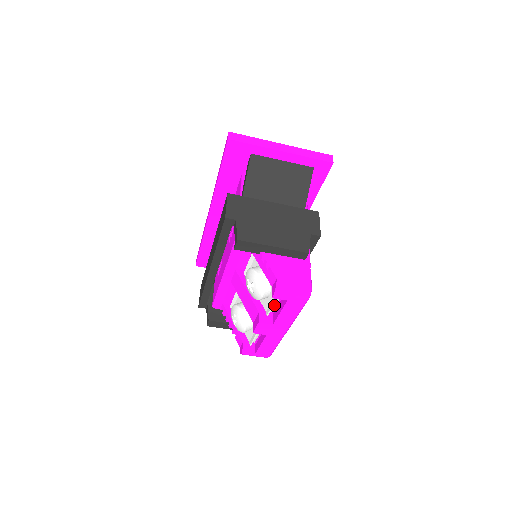
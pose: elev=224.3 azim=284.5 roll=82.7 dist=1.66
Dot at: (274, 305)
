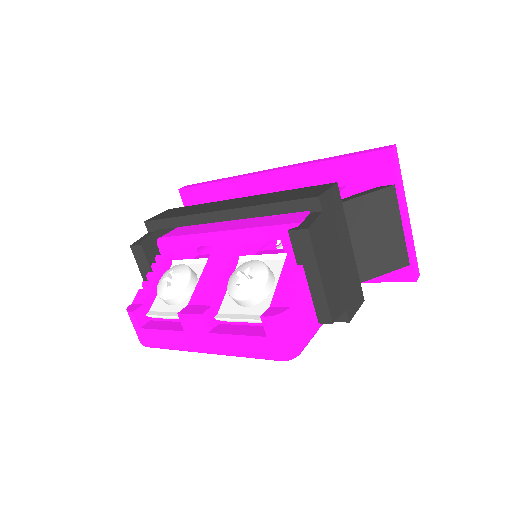
Dot at: occluded
